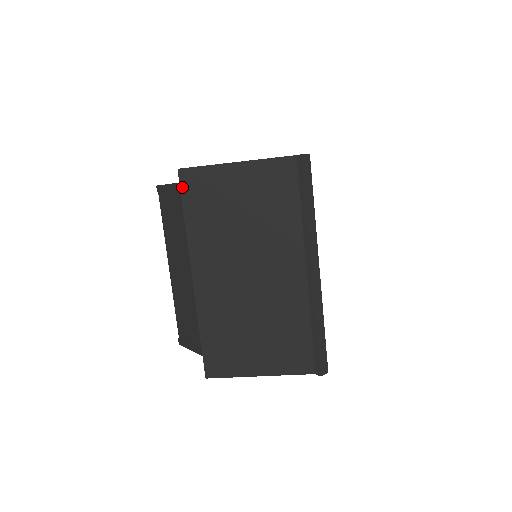
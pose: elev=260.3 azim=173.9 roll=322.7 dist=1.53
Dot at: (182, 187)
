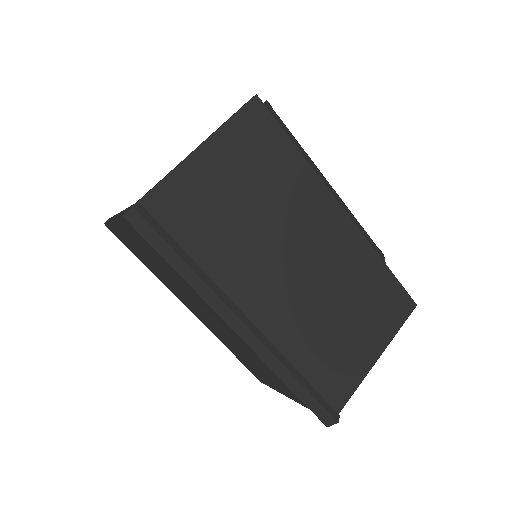
Dot at: (119, 238)
